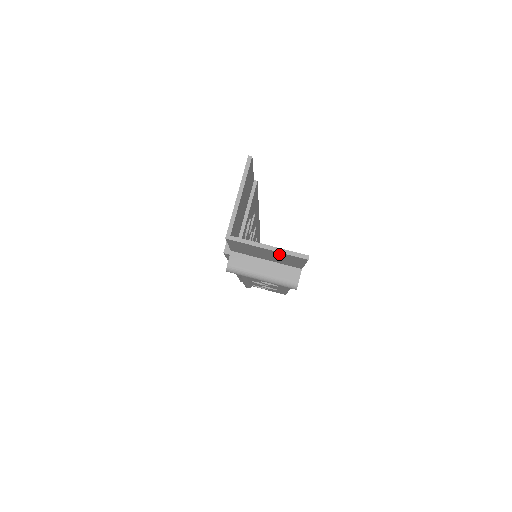
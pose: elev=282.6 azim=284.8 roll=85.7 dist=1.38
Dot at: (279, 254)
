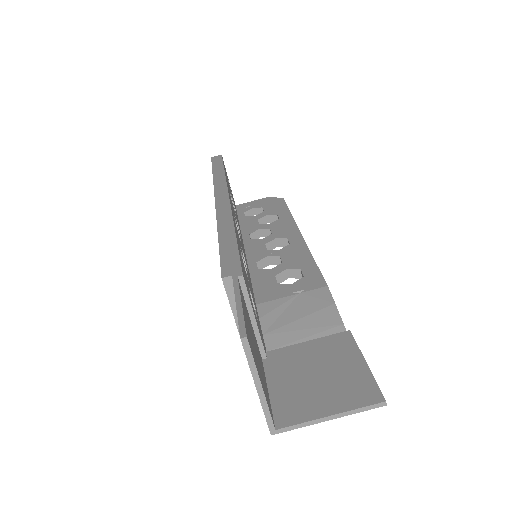
Dot at: (341, 403)
